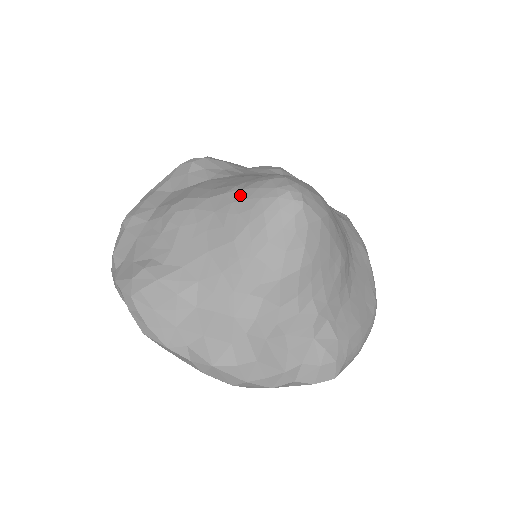
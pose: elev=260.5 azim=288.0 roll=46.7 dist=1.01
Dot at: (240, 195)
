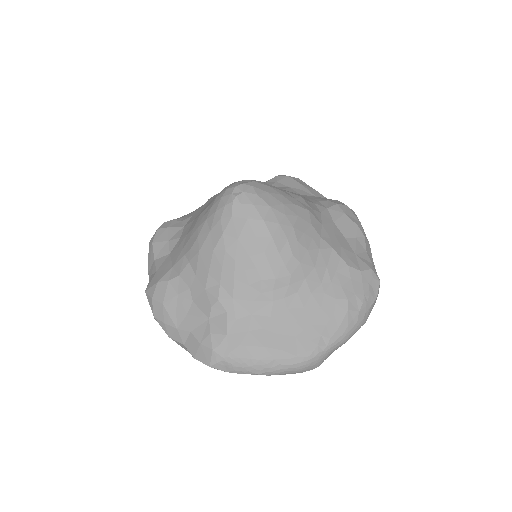
Dot at: occluded
